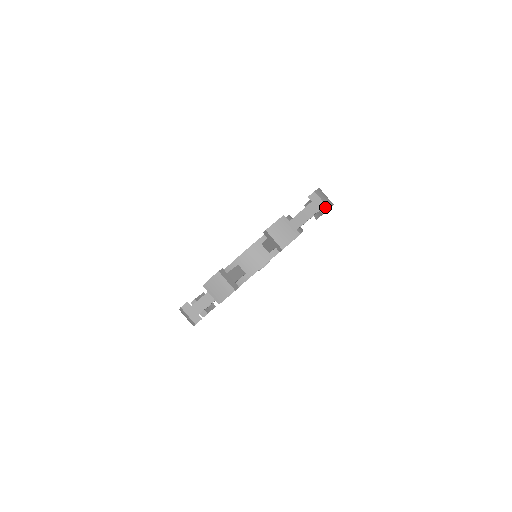
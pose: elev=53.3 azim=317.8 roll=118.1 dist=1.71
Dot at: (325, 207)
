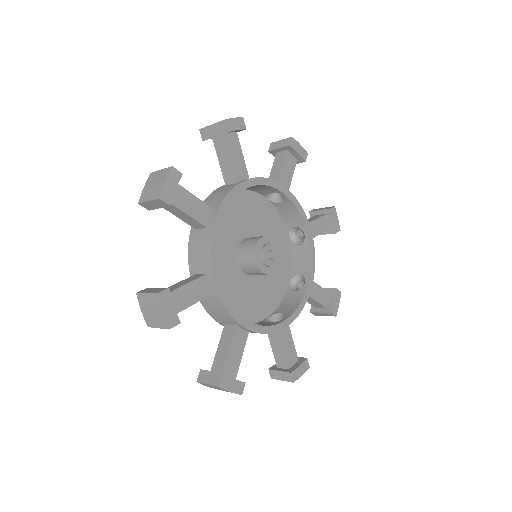
Dot at: (287, 140)
